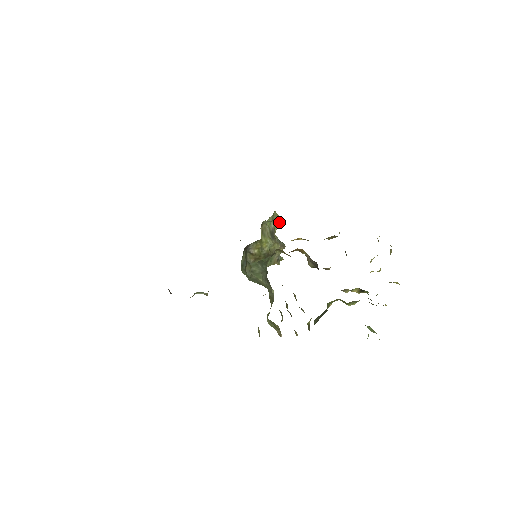
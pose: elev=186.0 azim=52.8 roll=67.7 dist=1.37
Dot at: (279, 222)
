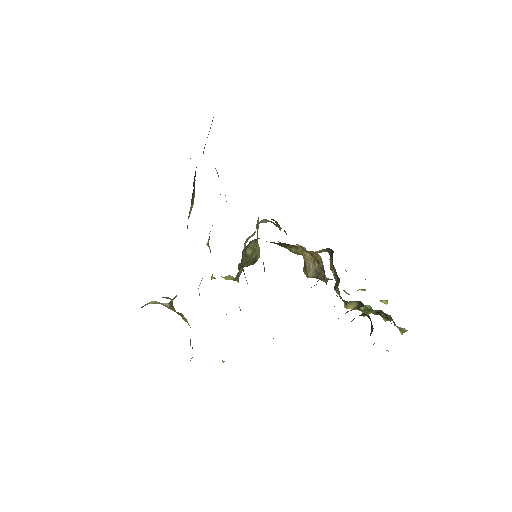
Dot at: occluded
